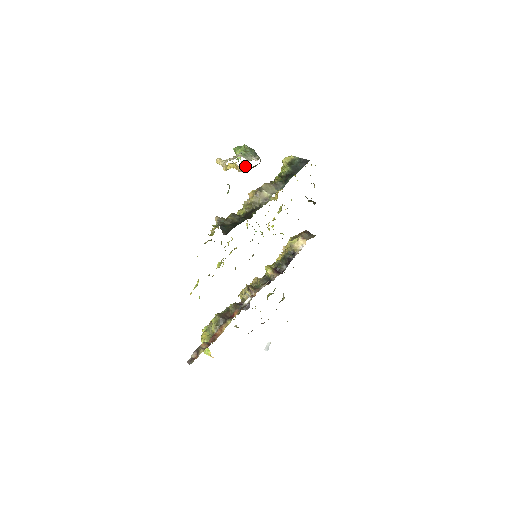
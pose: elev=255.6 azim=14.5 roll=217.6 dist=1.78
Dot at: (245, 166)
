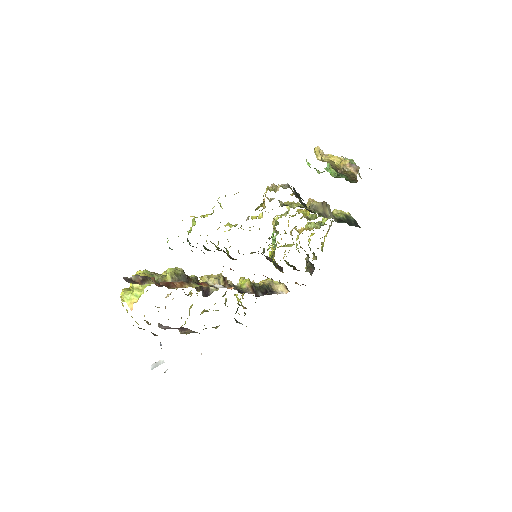
Dot at: (356, 169)
